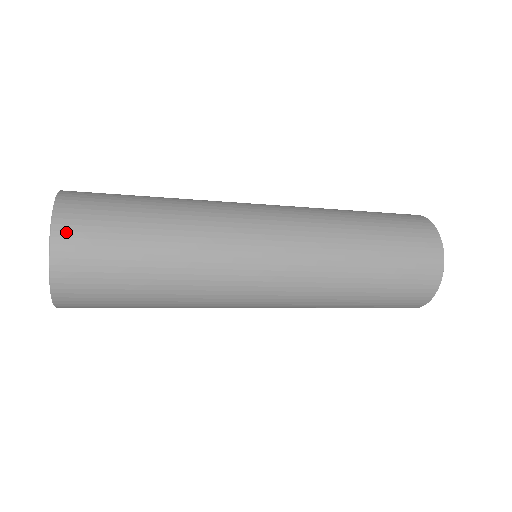
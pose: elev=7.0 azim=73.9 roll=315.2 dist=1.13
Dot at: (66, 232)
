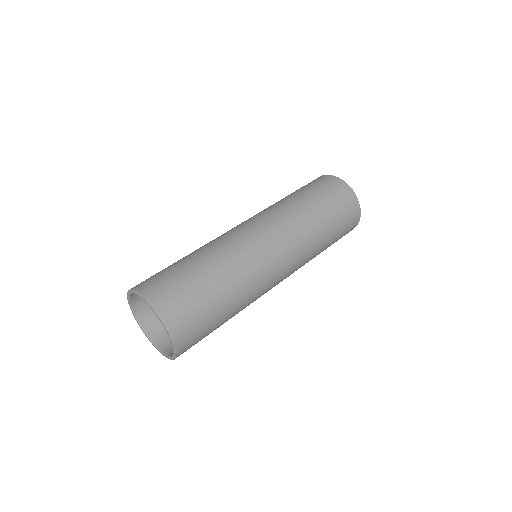
Dot at: (177, 328)
